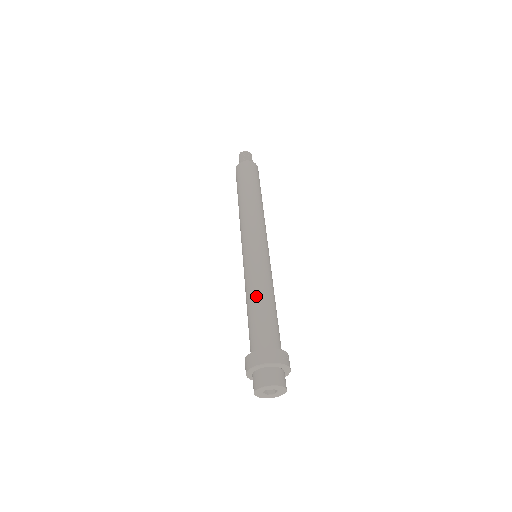
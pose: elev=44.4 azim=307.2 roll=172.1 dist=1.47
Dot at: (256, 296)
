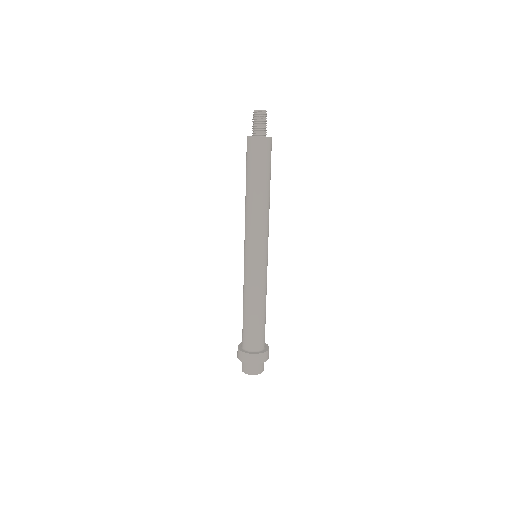
Dot at: (261, 306)
